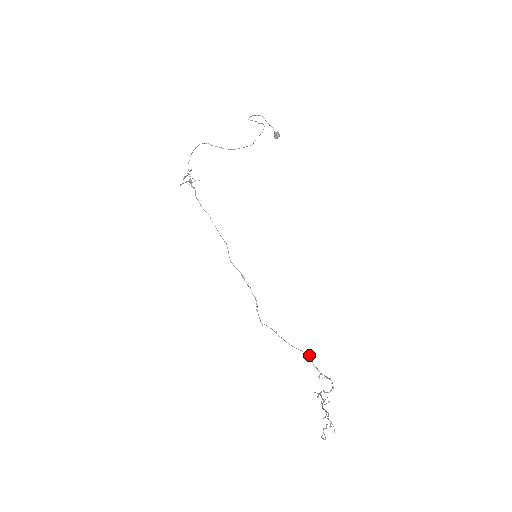
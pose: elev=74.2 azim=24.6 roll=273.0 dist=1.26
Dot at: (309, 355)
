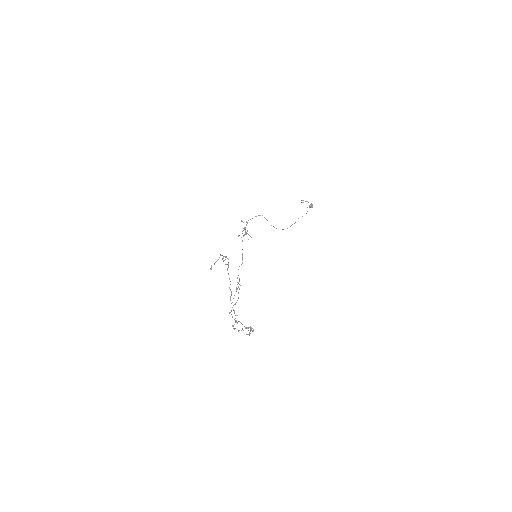
Dot at: (250, 330)
